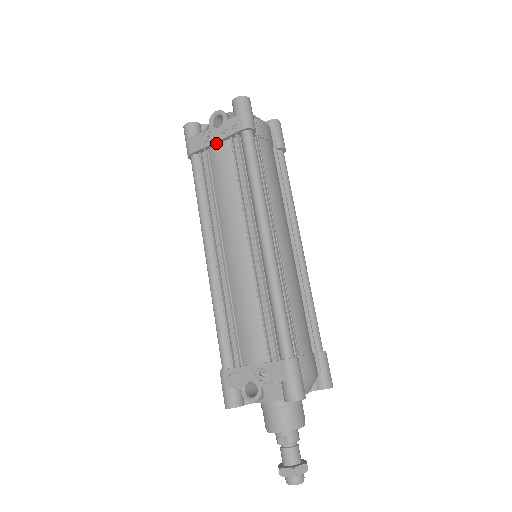
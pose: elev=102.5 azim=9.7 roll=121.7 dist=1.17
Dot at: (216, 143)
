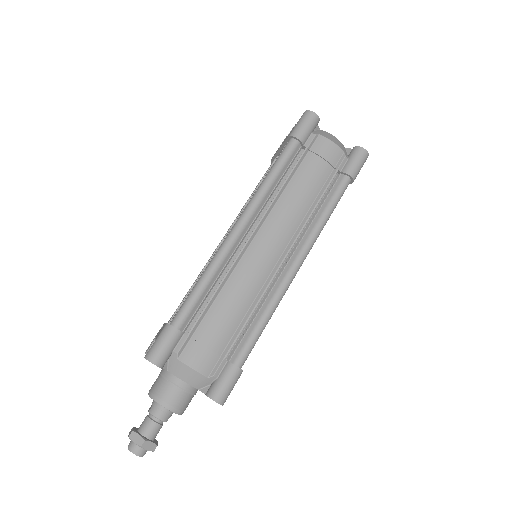
Dot at: (281, 150)
